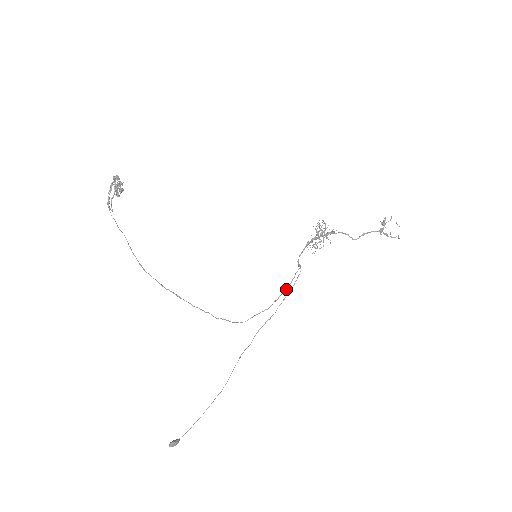
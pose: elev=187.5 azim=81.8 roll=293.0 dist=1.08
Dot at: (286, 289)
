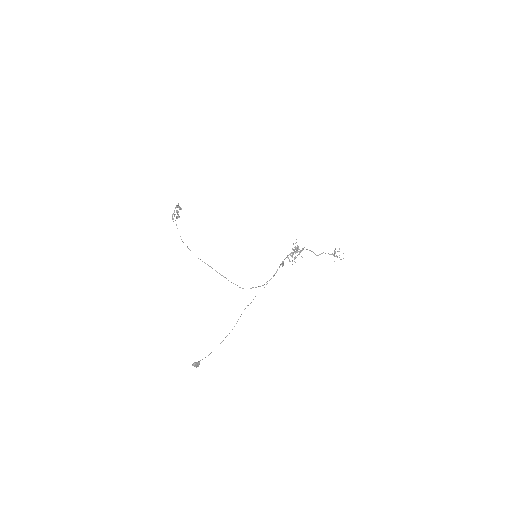
Dot at: occluded
